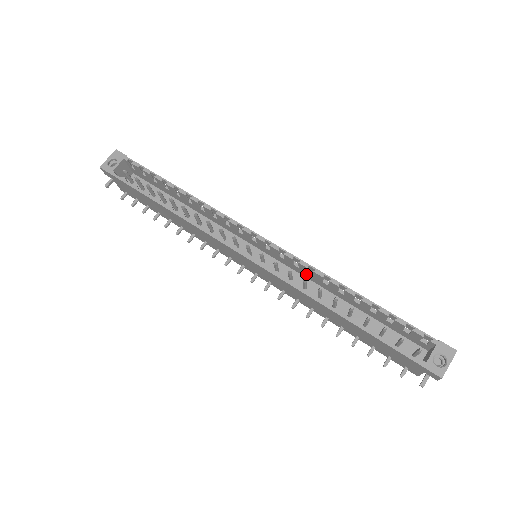
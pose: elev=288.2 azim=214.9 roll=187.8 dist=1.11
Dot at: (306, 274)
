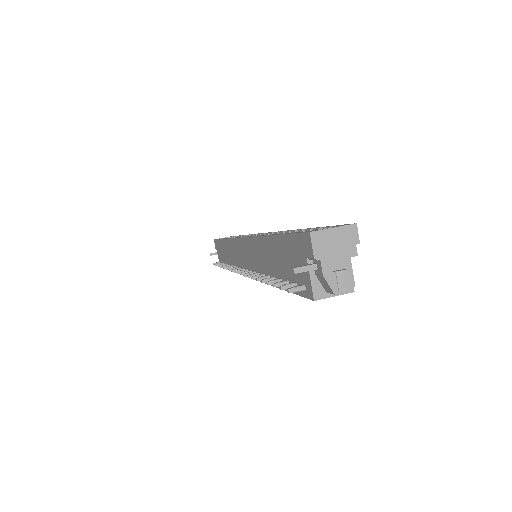
Dot at: occluded
